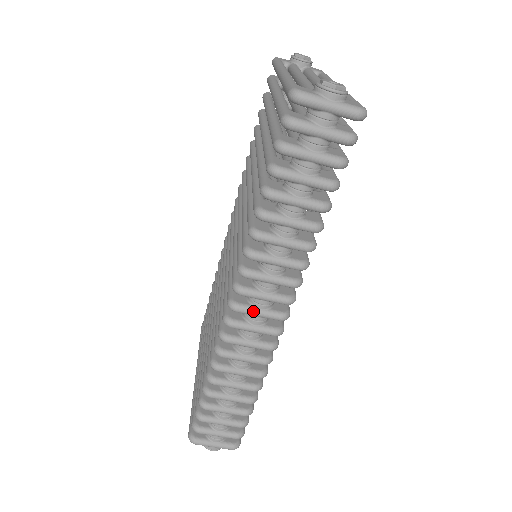
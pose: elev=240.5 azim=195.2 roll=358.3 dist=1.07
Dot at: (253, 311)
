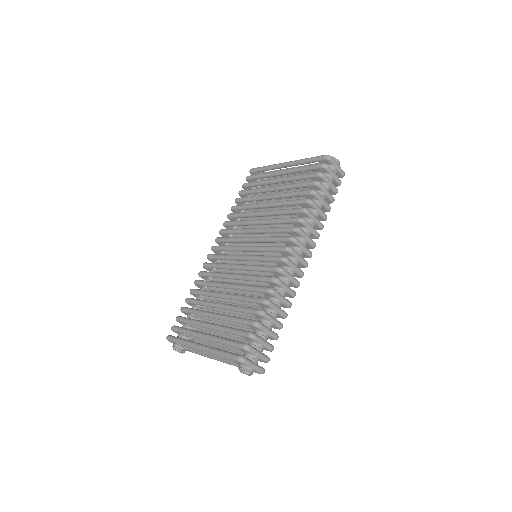
Dot at: (298, 254)
